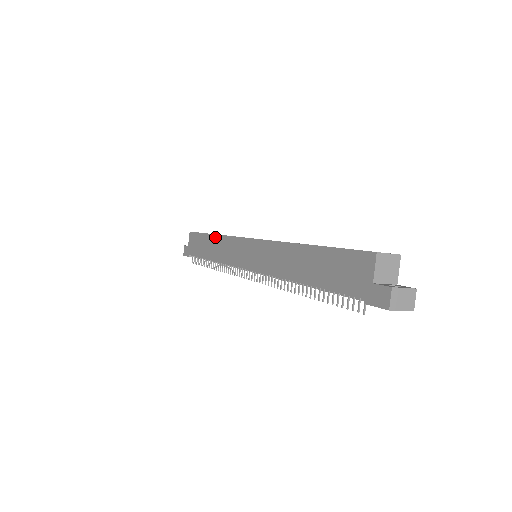
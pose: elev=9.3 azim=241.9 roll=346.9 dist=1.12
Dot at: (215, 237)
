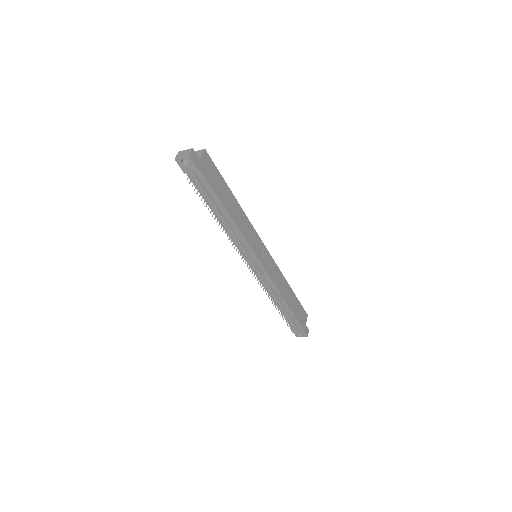
Dot at: occluded
